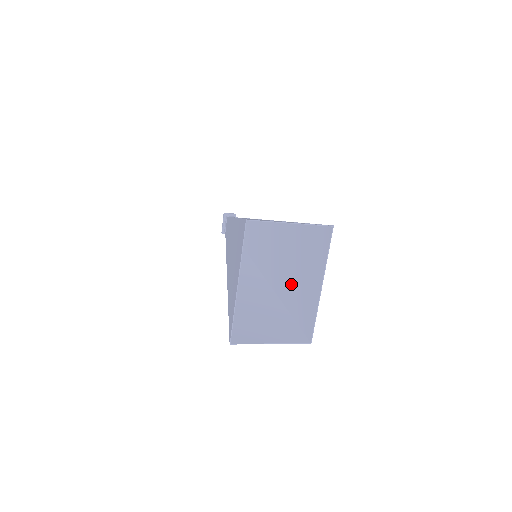
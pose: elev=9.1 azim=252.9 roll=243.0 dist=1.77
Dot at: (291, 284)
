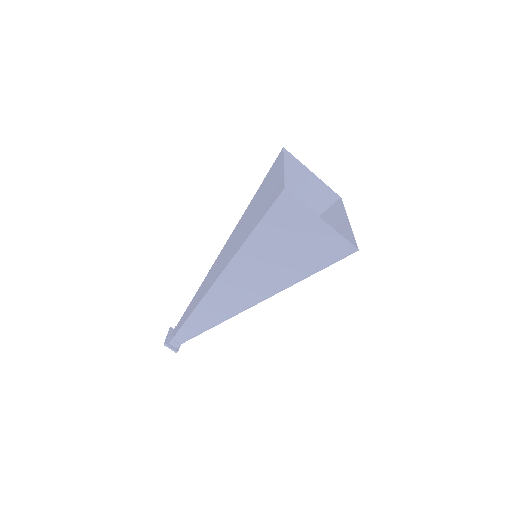
Dot at: occluded
